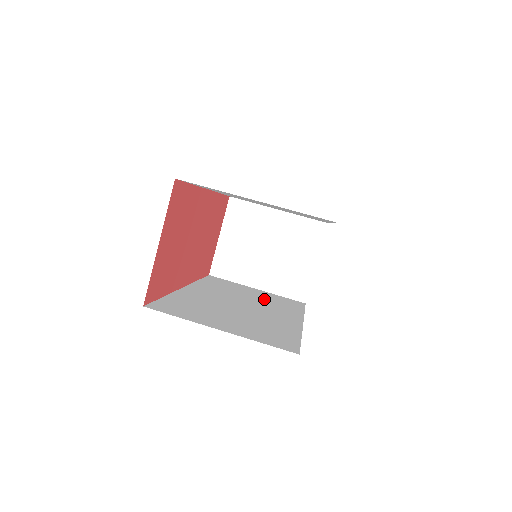
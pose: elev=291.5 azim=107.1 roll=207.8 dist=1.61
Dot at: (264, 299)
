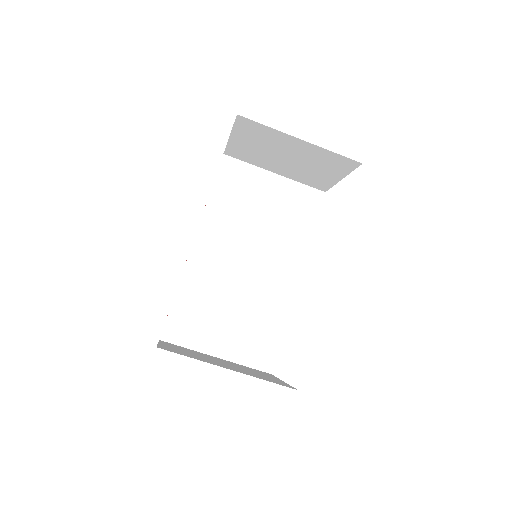
Dot at: (275, 218)
